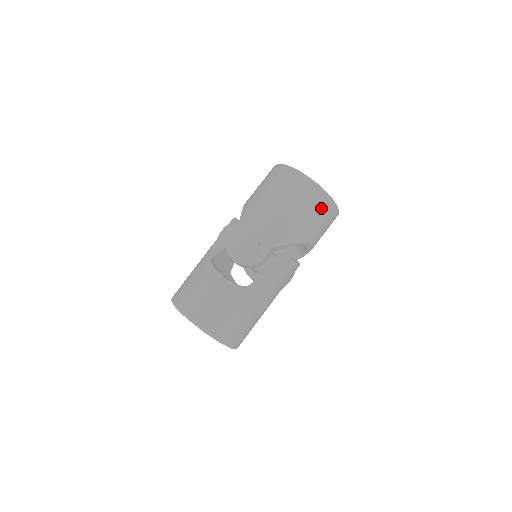
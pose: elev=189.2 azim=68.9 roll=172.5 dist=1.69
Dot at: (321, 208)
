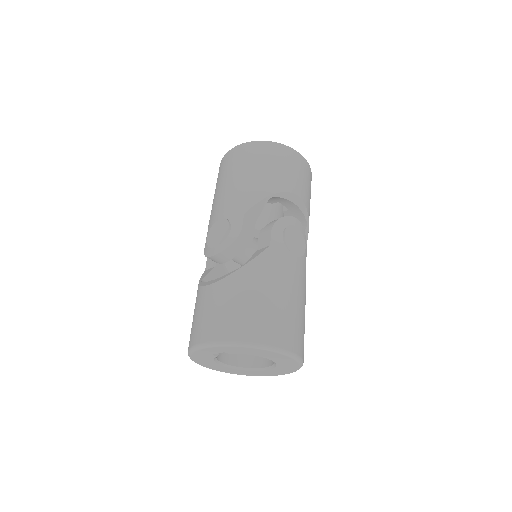
Dot at: (271, 155)
